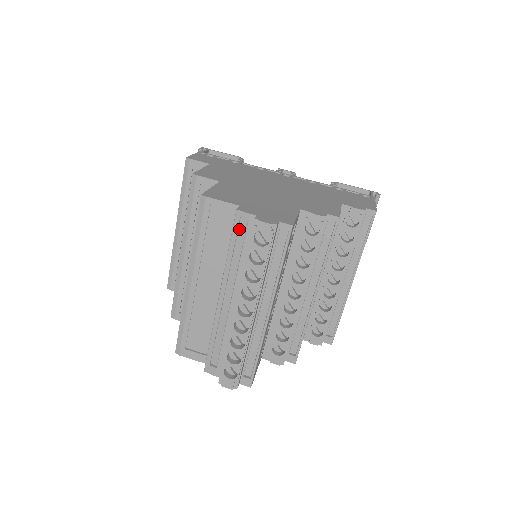
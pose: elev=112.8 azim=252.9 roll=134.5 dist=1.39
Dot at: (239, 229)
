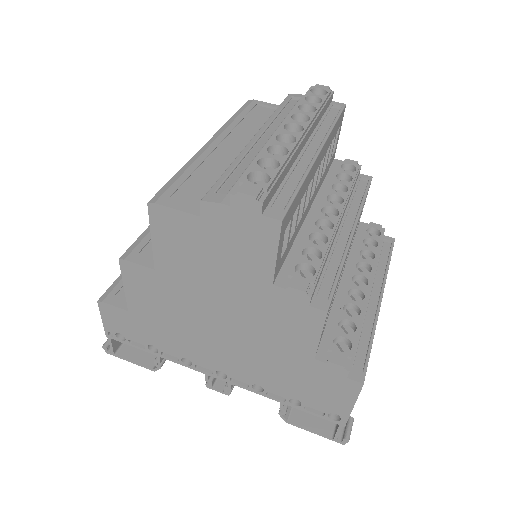
Dot at: (288, 105)
